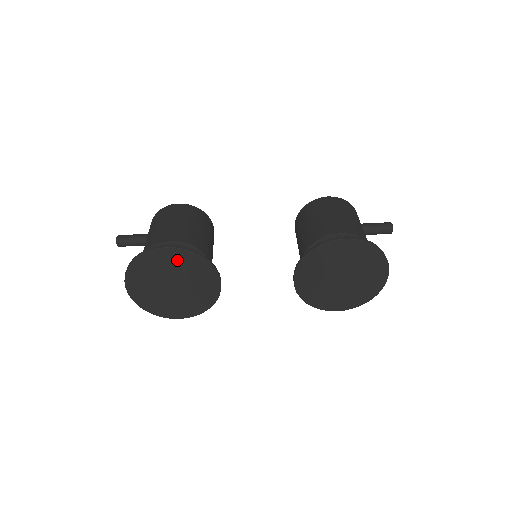
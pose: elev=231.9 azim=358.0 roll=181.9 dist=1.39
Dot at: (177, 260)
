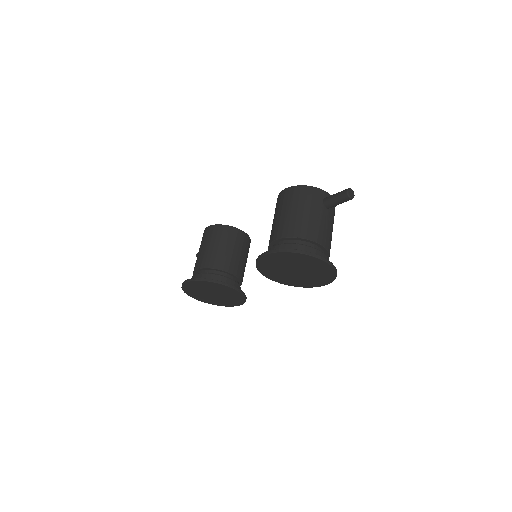
Dot at: (199, 285)
